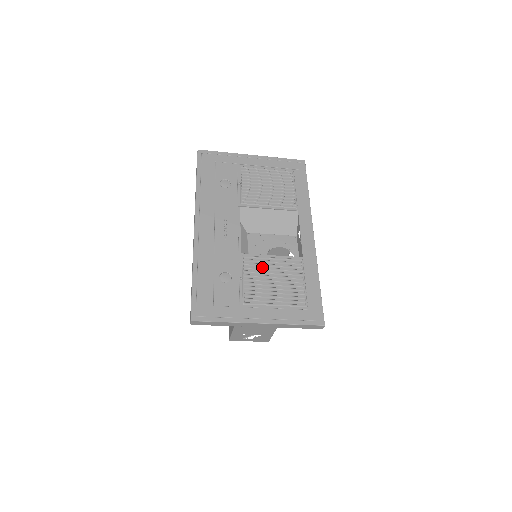
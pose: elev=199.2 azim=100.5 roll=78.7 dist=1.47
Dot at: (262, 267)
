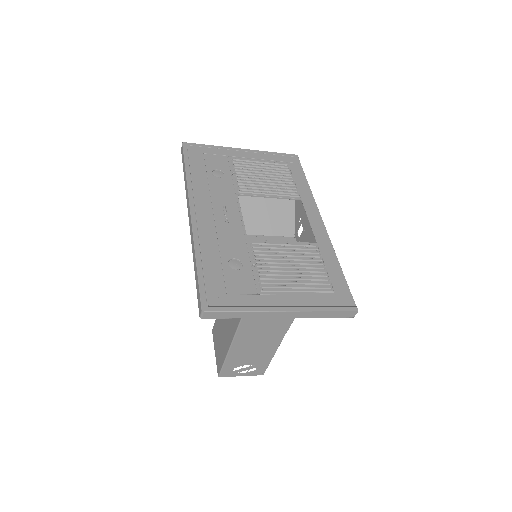
Dot at: (274, 253)
